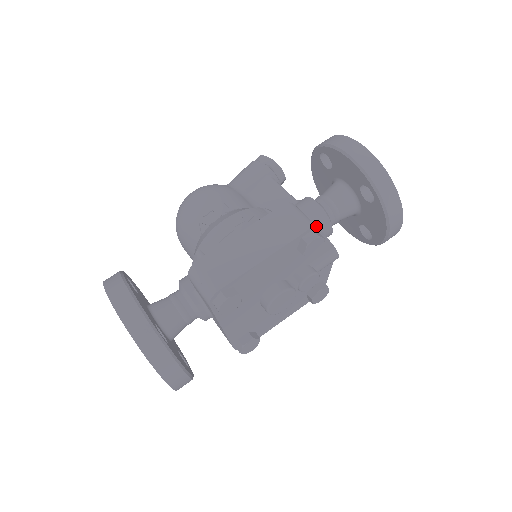
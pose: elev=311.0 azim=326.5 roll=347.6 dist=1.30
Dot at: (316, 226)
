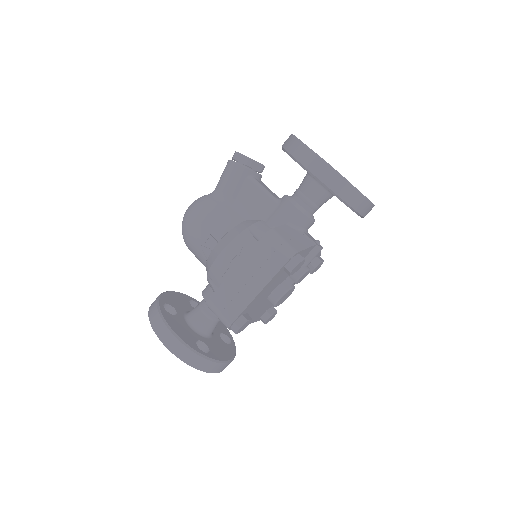
Dot at: (294, 253)
